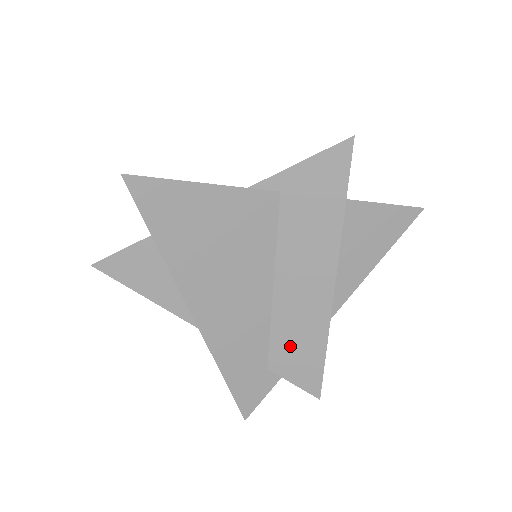
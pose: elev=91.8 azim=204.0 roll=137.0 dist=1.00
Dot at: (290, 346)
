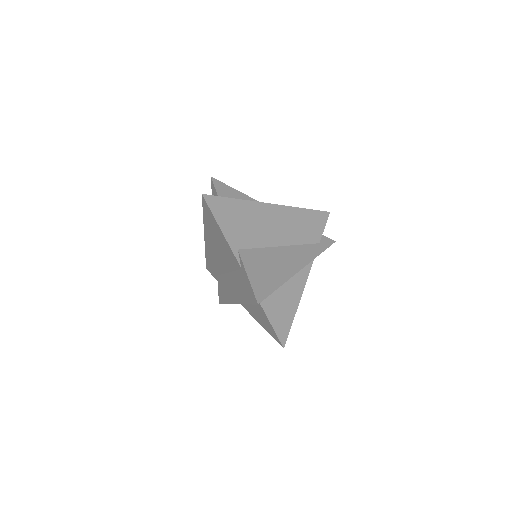
Dot at: (223, 285)
